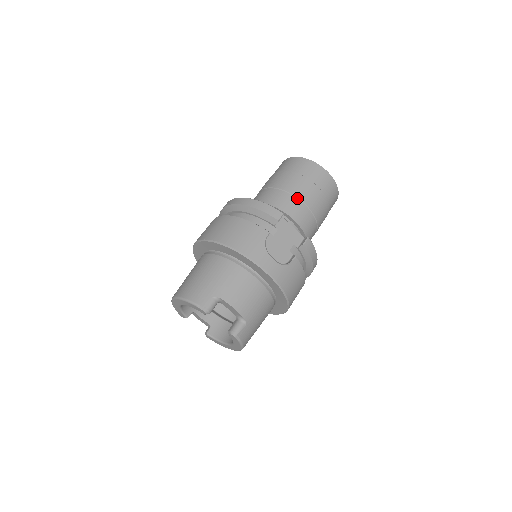
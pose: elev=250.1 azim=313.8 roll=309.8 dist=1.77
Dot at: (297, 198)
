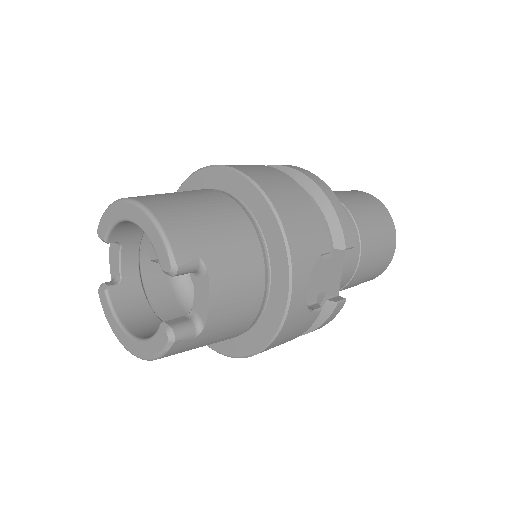
Dot at: (360, 243)
